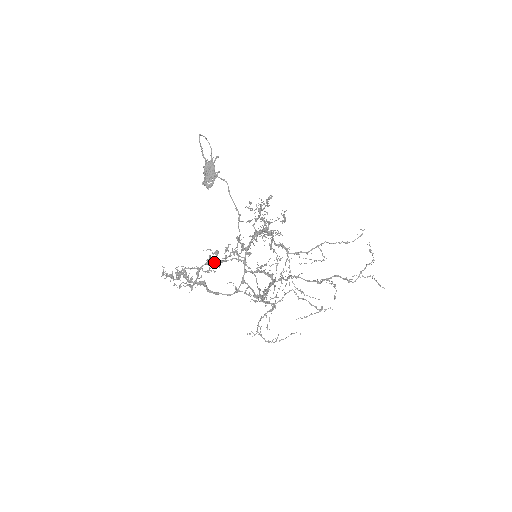
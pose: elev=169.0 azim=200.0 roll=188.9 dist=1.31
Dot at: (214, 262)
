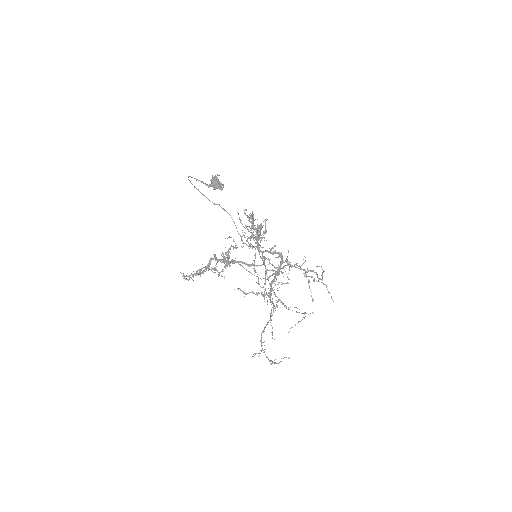
Dot at: (236, 247)
